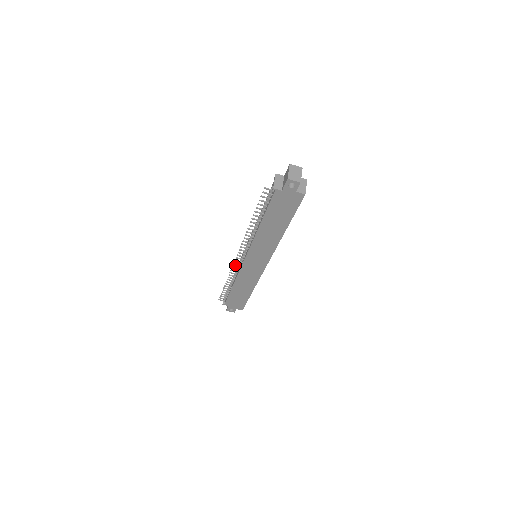
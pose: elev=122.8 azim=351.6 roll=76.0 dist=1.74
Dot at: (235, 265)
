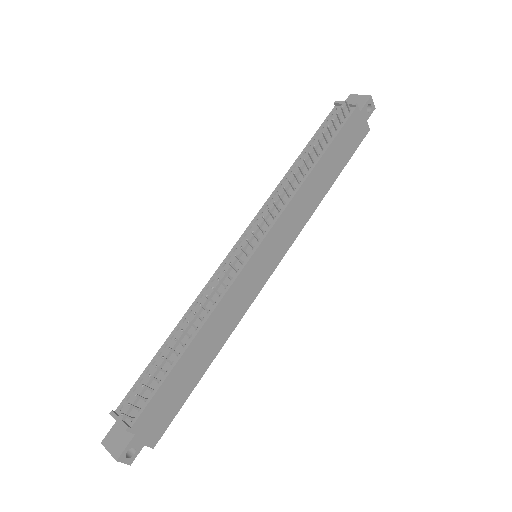
Dot at: (226, 272)
